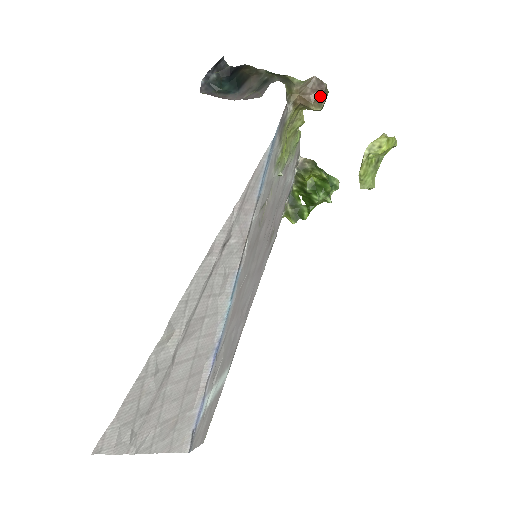
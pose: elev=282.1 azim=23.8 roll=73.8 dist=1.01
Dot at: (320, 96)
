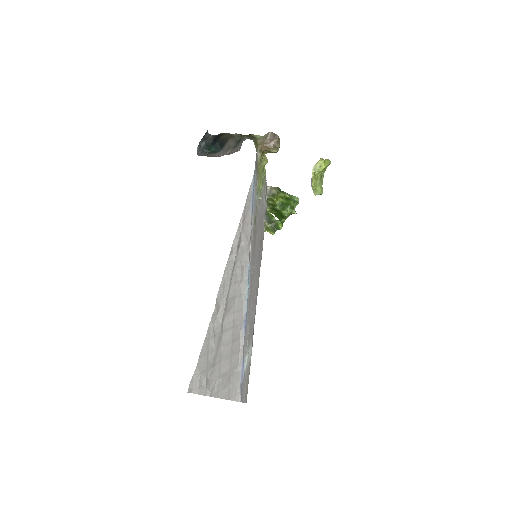
Dot at: (276, 143)
